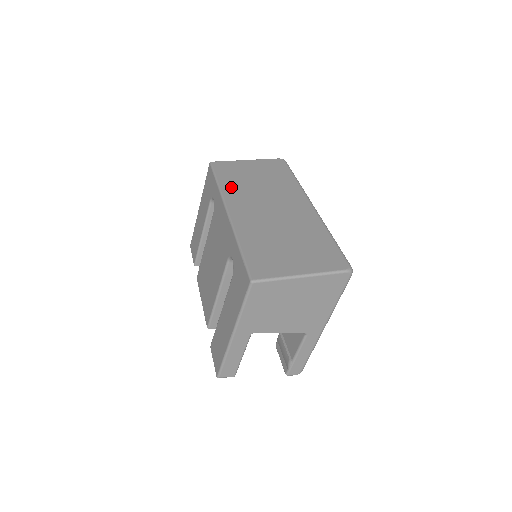
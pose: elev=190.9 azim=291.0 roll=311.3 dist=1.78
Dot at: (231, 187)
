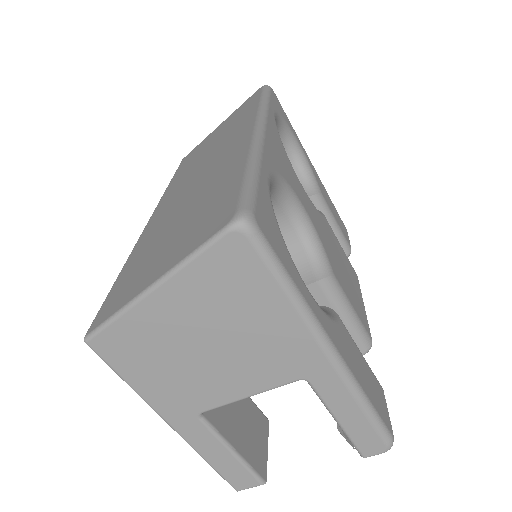
Dot at: (176, 180)
